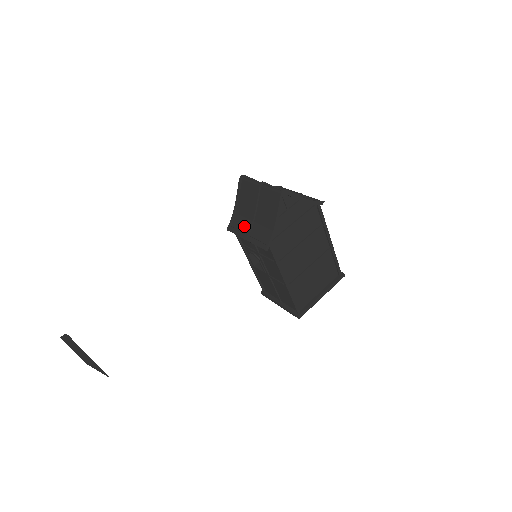
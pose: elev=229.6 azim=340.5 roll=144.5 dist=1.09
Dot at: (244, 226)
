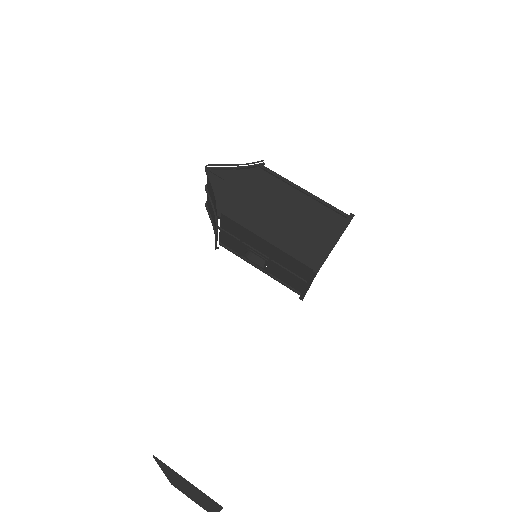
Dot at: occluded
